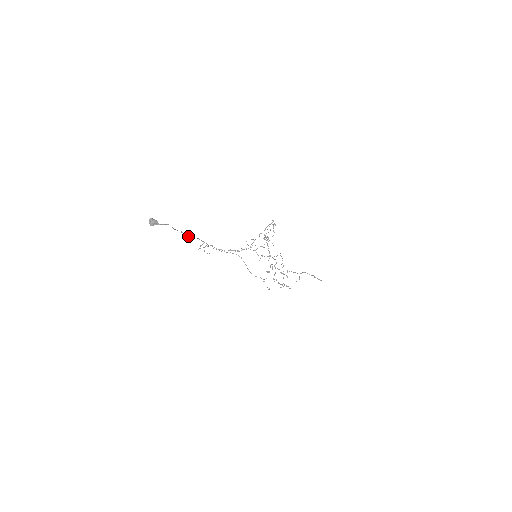
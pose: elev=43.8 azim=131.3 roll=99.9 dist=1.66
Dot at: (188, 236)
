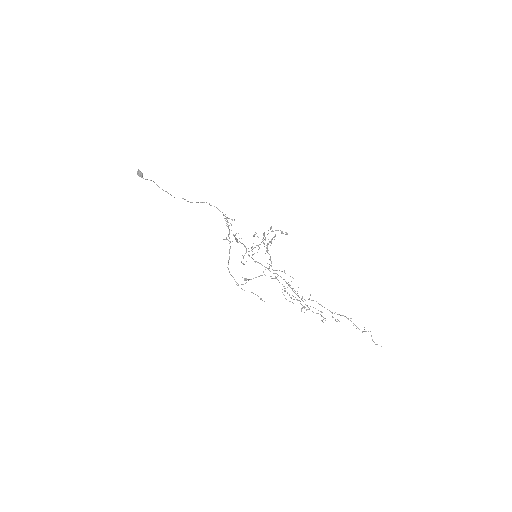
Dot at: (185, 199)
